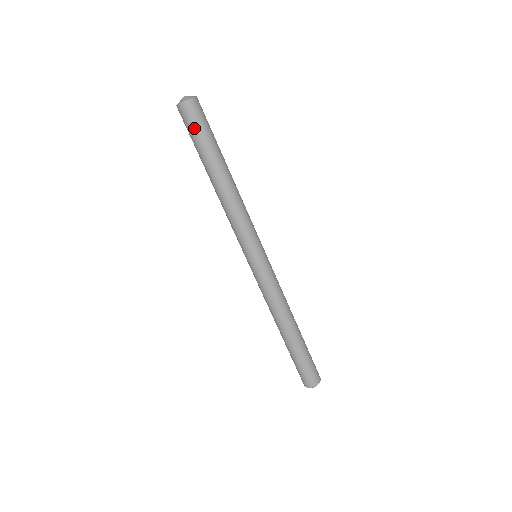
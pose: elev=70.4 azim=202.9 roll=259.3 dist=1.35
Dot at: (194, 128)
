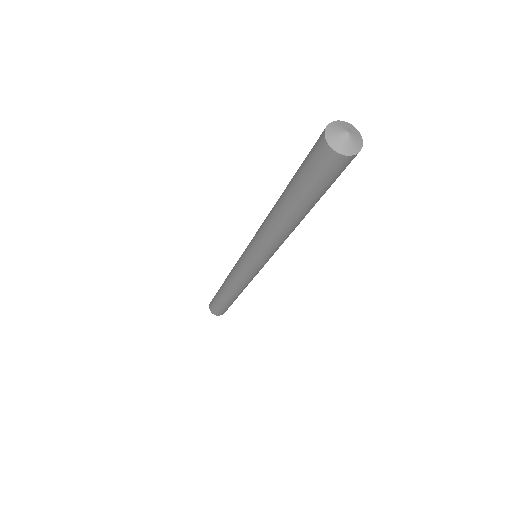
Dot at: (332, 181)
